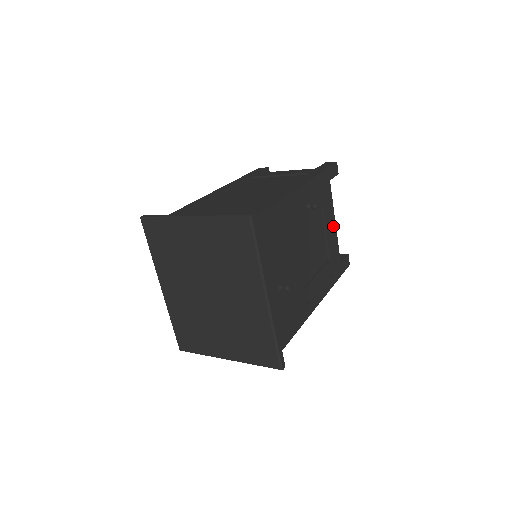
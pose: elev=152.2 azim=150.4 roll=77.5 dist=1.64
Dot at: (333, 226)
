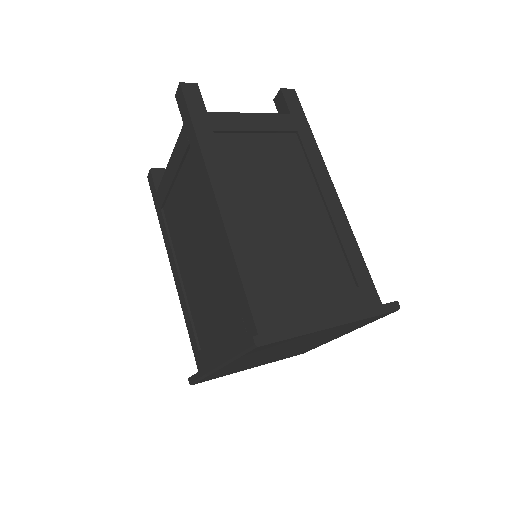
Dot at: occluded
